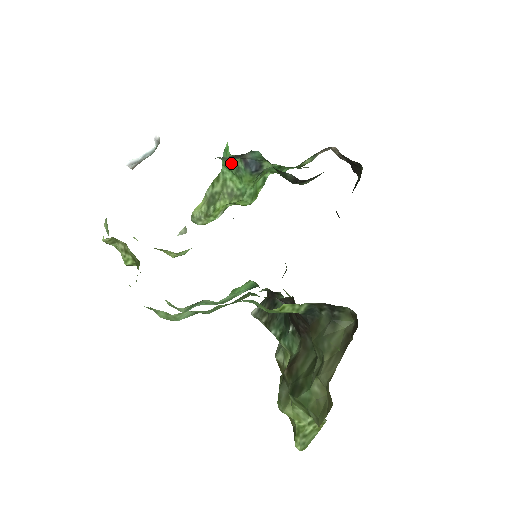
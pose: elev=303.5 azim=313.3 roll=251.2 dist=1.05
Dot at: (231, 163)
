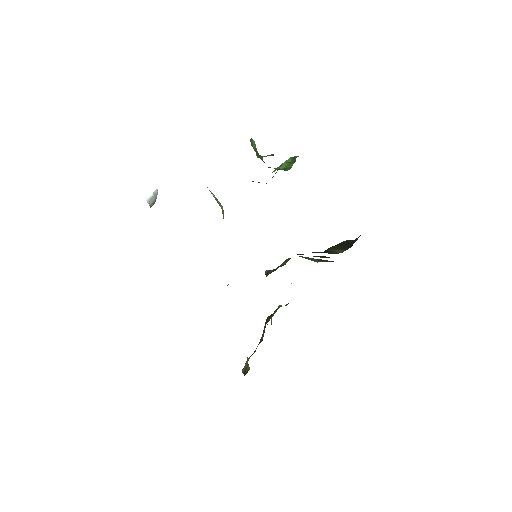
Dot at: occluded
